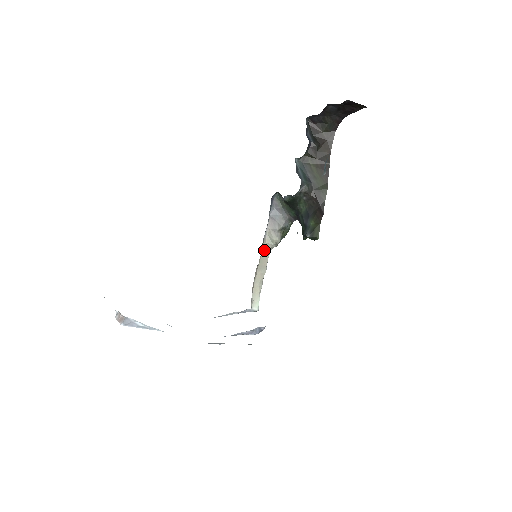
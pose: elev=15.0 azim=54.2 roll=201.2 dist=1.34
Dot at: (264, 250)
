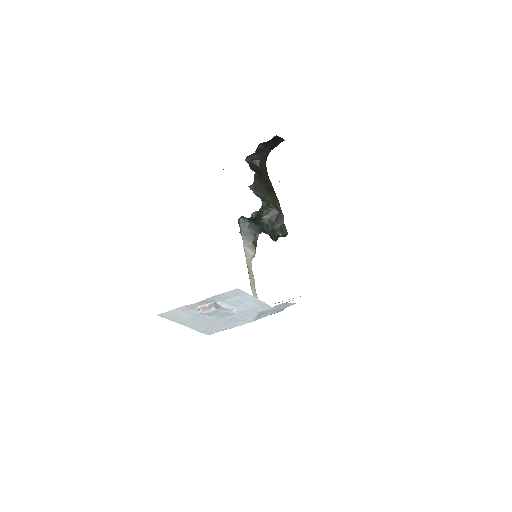
Dot at: (247, 262)
